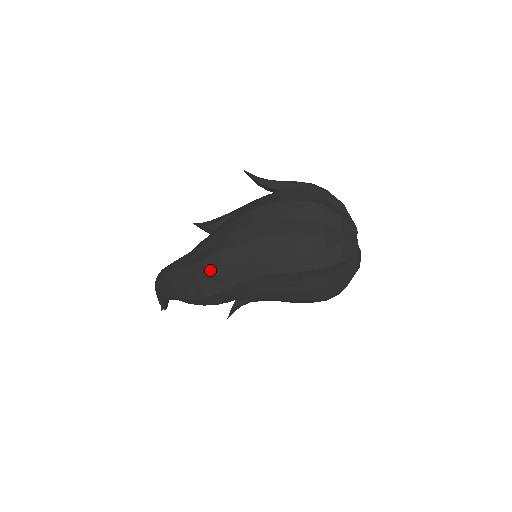
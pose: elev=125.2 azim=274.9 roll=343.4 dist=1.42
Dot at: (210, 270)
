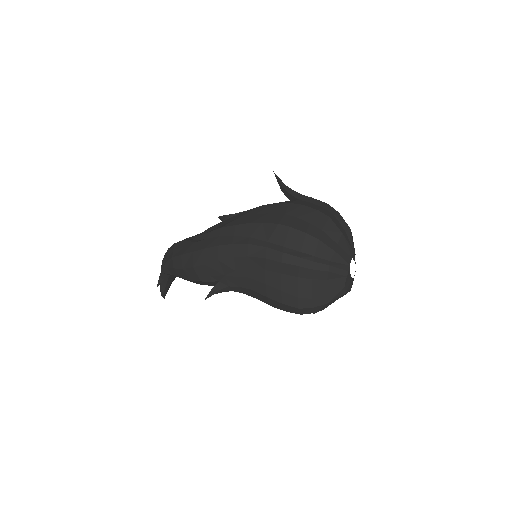
Dot at: (208, 242)
